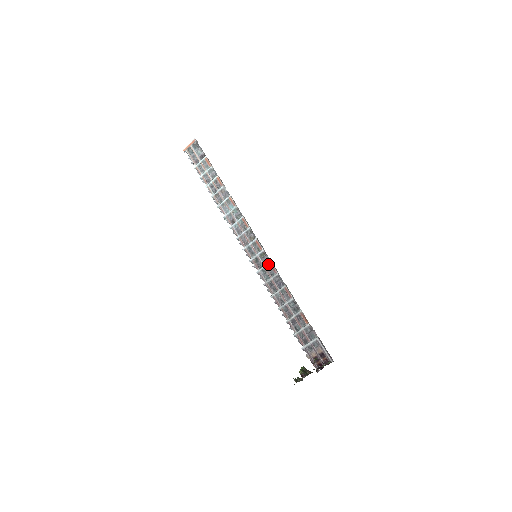
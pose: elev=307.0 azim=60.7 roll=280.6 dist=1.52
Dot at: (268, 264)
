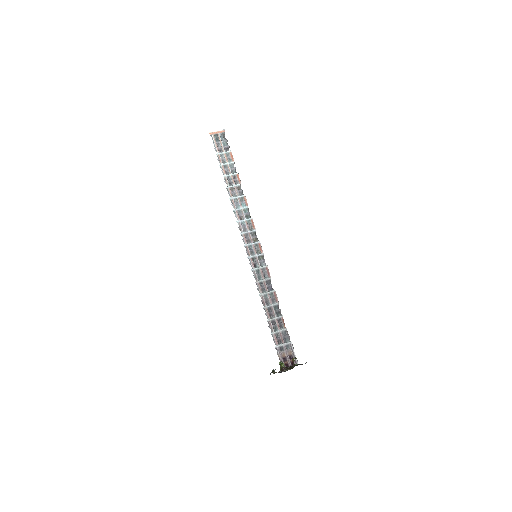
Dot at: (265, 267)
